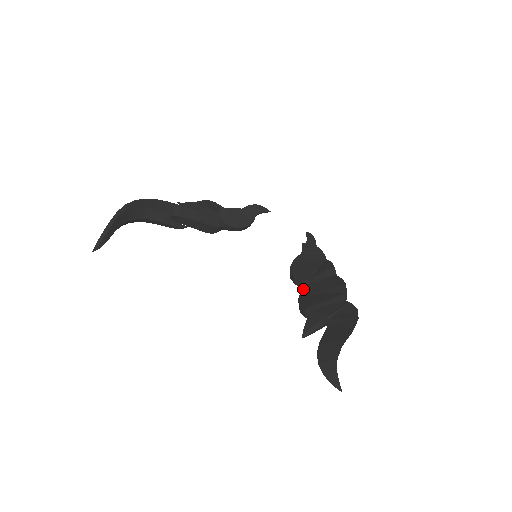
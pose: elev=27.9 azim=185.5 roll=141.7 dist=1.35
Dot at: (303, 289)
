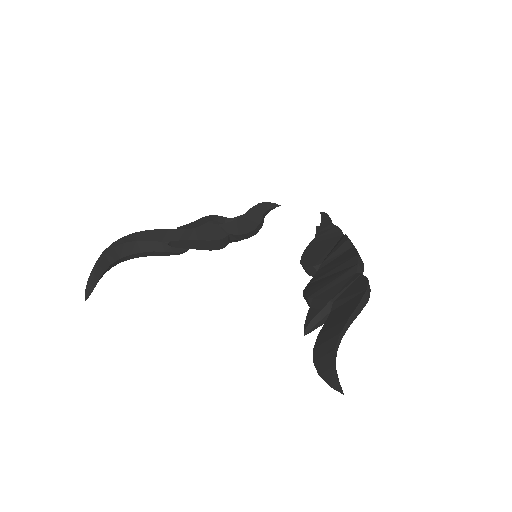
Dot at: occluded
